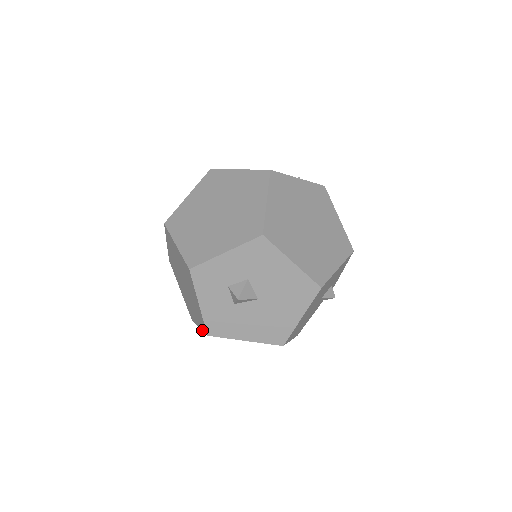
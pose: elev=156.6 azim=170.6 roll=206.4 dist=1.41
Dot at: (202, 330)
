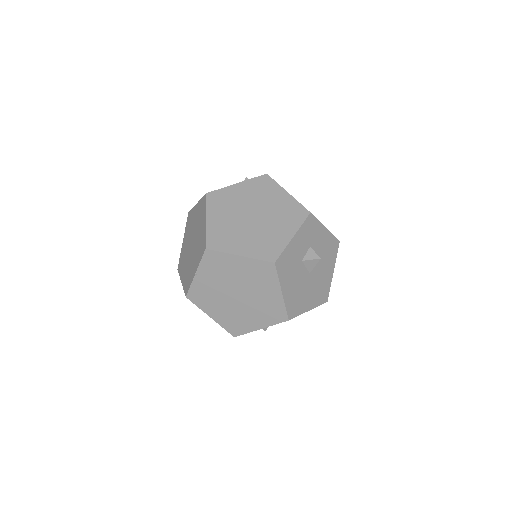
Dot at: (255, 258)
